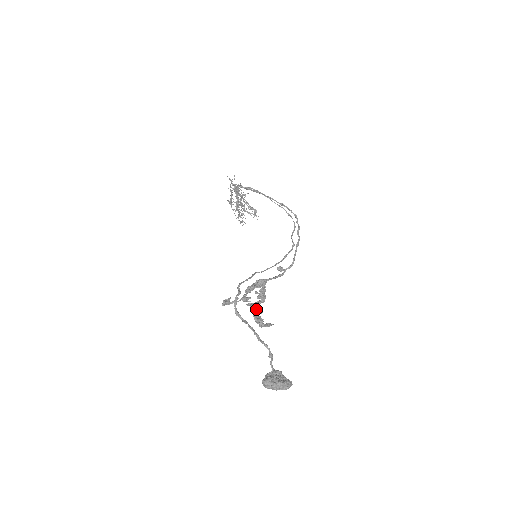
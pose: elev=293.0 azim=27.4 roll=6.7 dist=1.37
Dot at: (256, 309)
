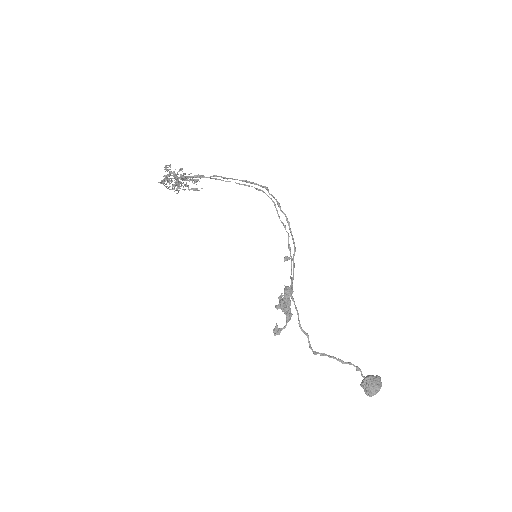
Dot at: (283, 306)
